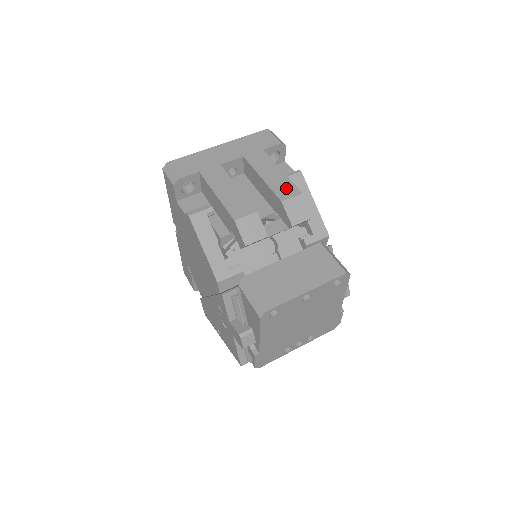
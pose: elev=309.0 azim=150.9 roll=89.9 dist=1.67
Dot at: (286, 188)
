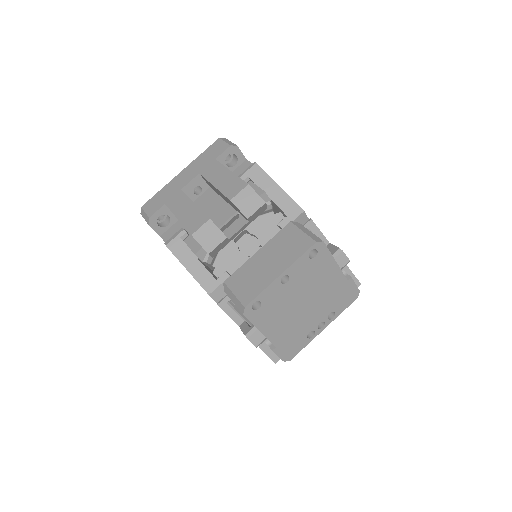
Dot at: (234, 186)
